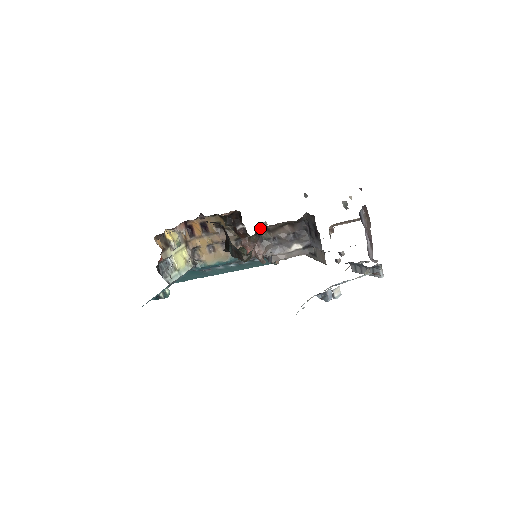
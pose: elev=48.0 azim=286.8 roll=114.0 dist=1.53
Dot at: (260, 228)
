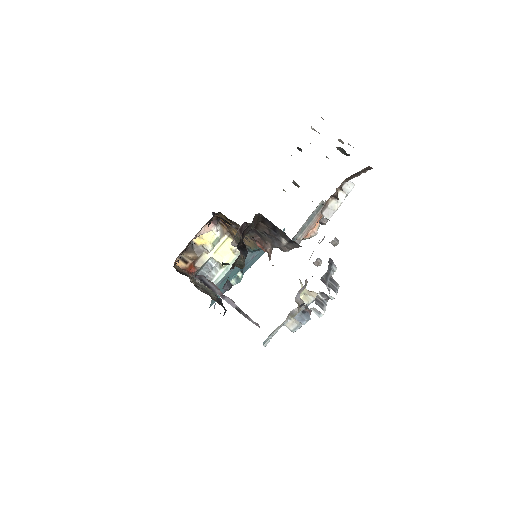
Dot at: occluded
